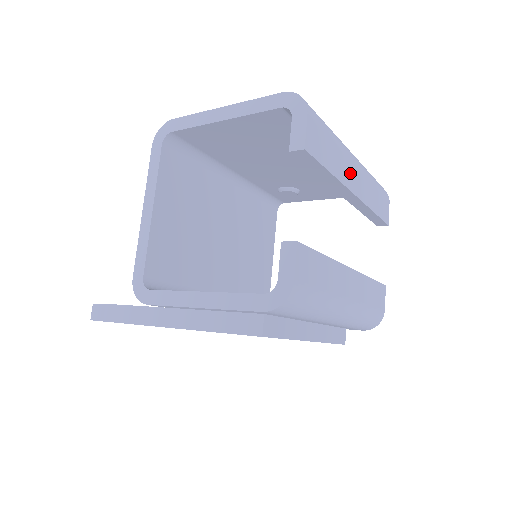
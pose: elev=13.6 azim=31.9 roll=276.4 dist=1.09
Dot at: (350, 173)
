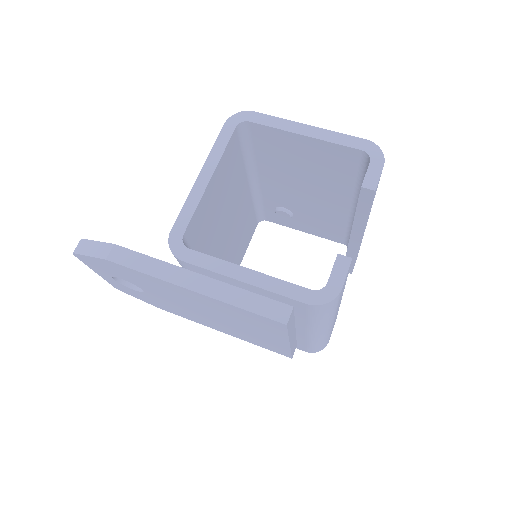
Dot at: occluded
